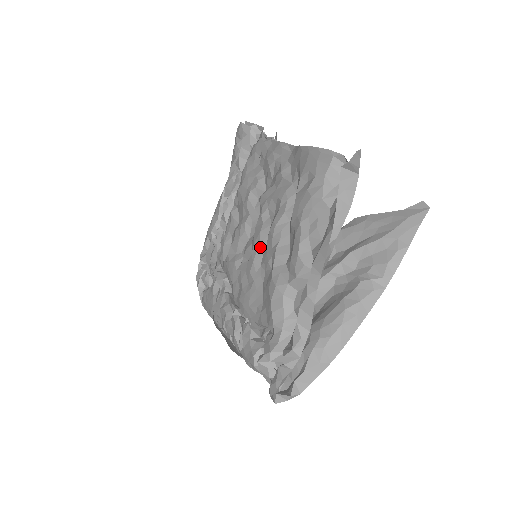
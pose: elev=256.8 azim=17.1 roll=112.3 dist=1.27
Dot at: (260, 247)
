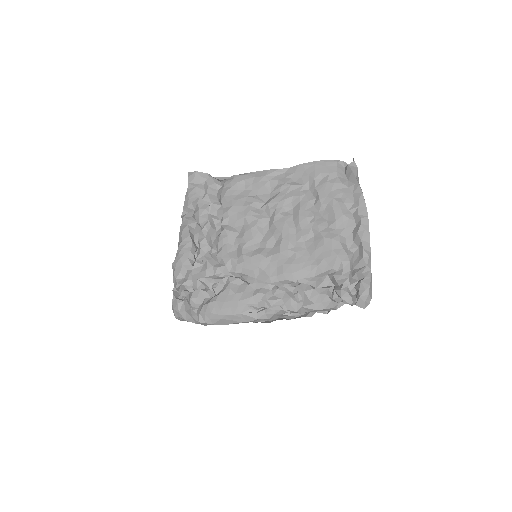
Dot at: (291, 230)
